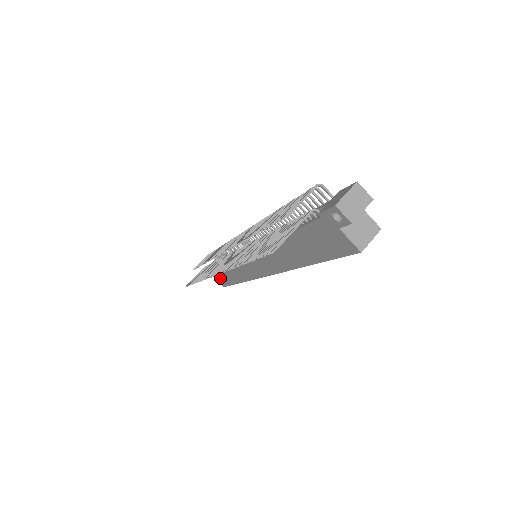
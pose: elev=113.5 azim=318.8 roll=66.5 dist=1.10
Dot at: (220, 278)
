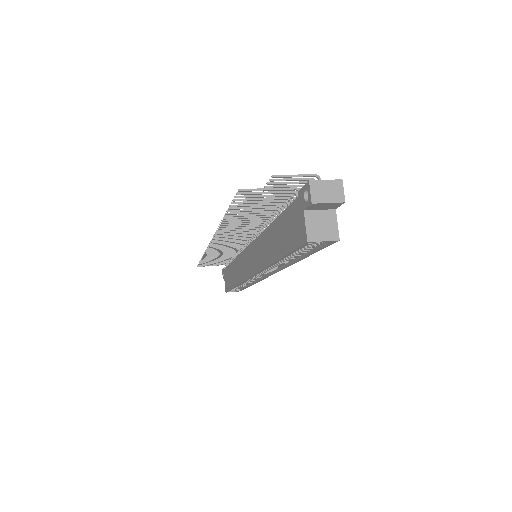
Dot at: (227, 280)
